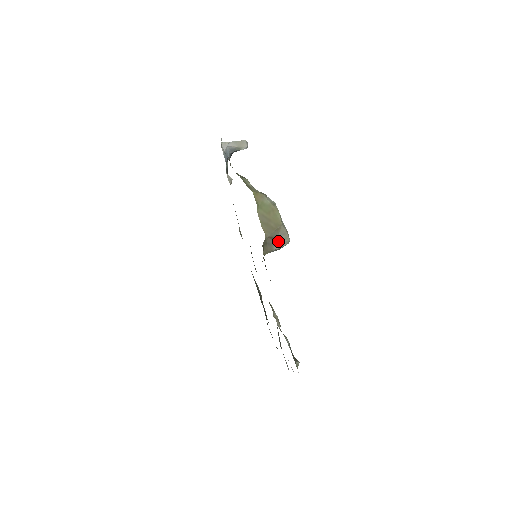
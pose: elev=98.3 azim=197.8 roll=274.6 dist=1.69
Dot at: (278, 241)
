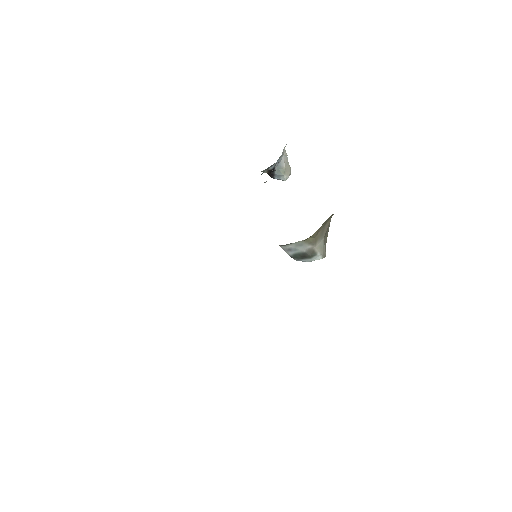
Dot at: (324, 241)
